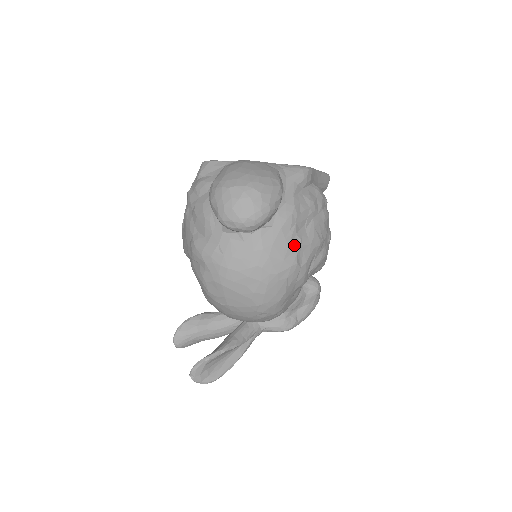
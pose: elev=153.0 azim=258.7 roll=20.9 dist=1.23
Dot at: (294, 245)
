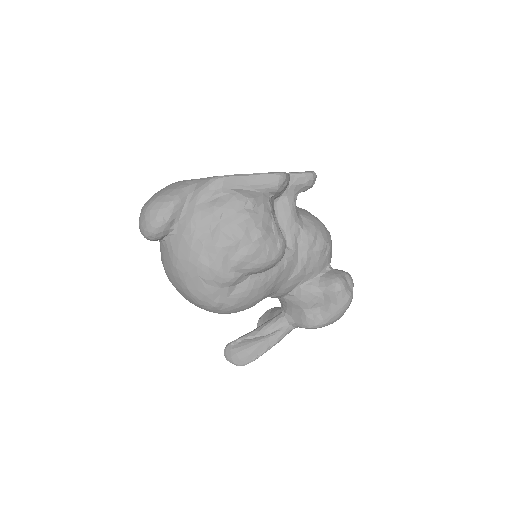
Dot at: (196, 248)
